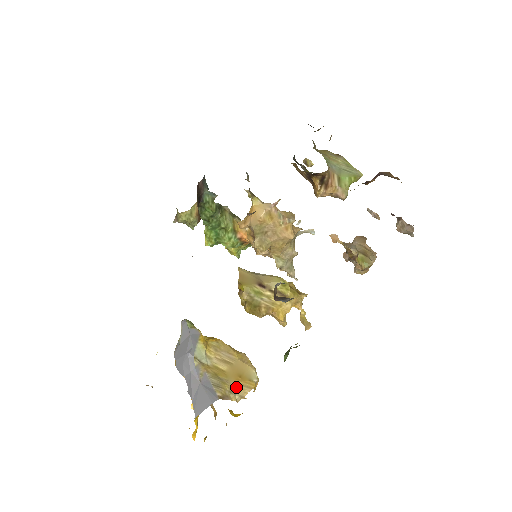
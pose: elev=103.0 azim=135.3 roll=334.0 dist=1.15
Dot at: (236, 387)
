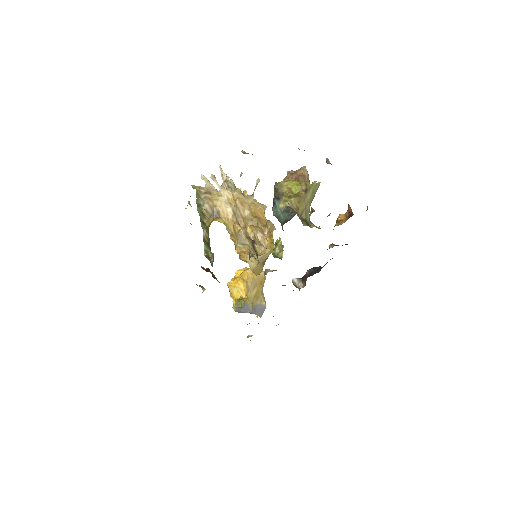
Dot at: (262, 288)
